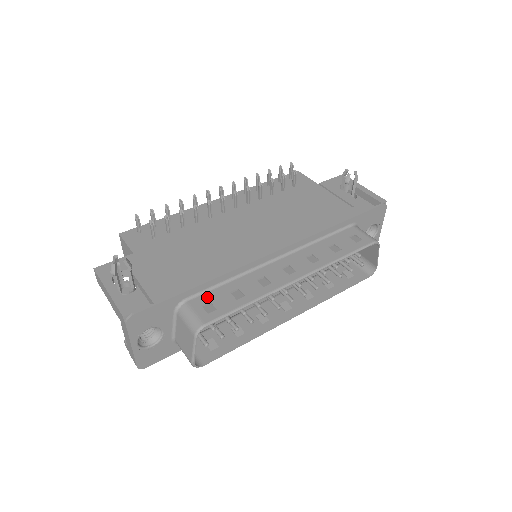
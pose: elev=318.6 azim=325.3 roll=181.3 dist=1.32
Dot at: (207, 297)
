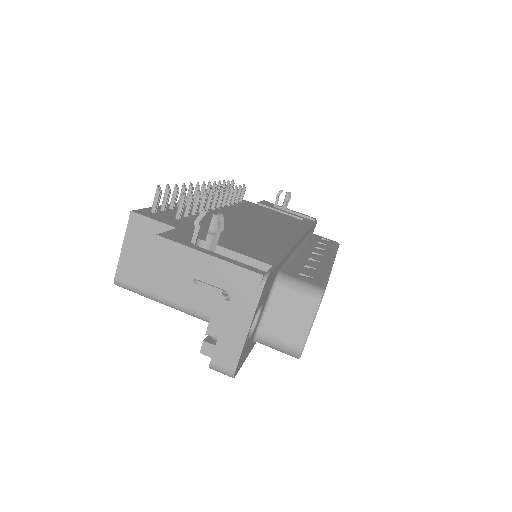
Dot at: (293, 269)
